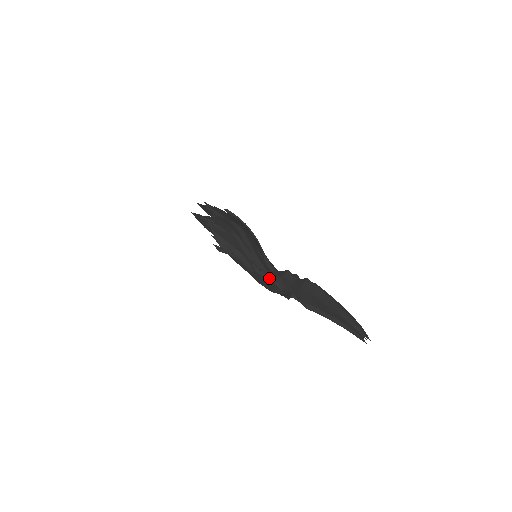
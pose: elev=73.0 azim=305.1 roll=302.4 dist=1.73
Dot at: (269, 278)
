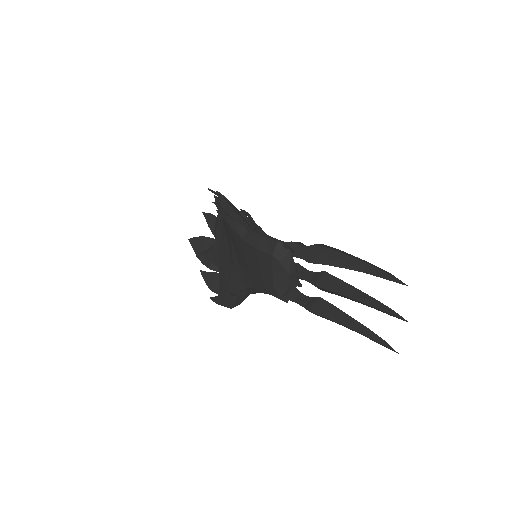
Dot at: (274, 238)
